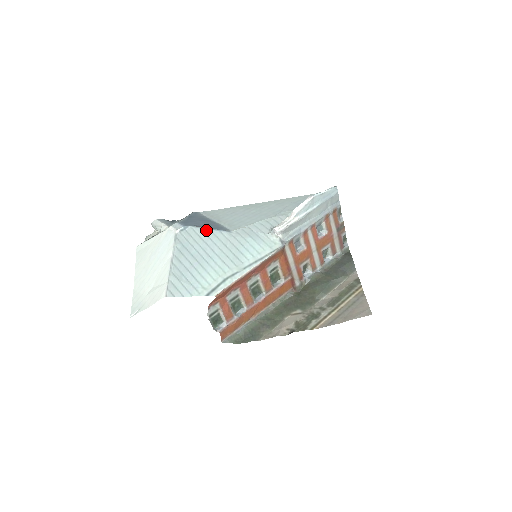
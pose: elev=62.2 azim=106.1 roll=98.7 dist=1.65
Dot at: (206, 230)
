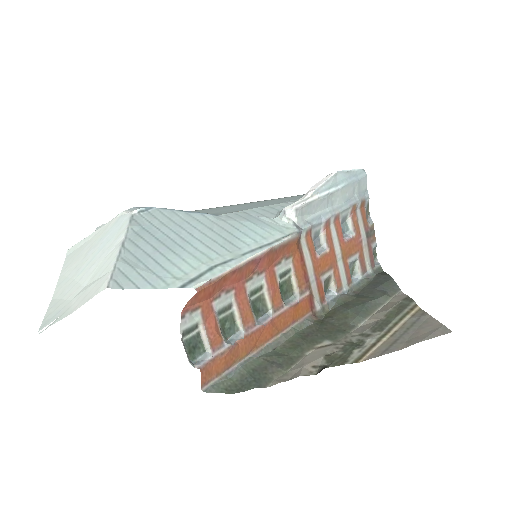
Dot at: (180, 212)
